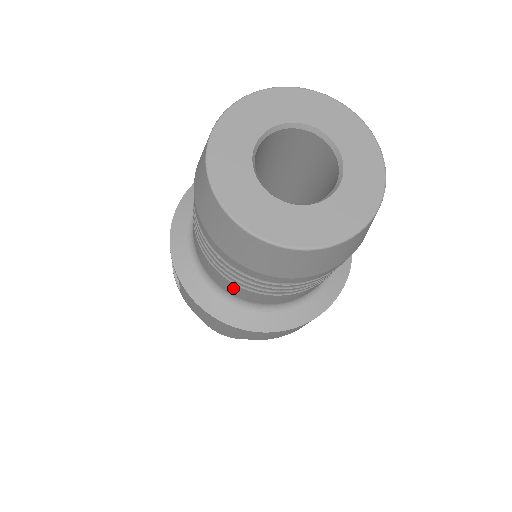
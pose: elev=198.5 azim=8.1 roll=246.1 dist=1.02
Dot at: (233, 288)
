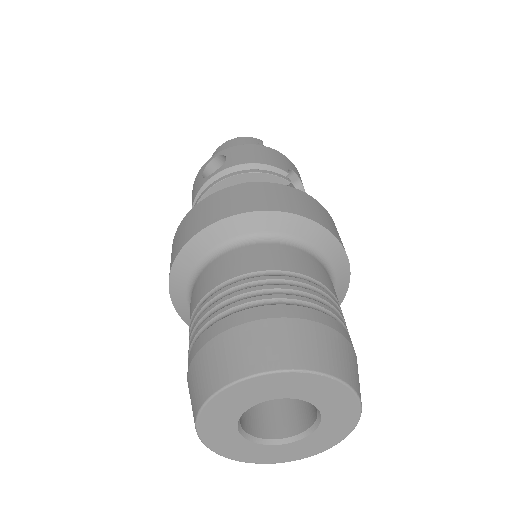
Dot at: occluded
